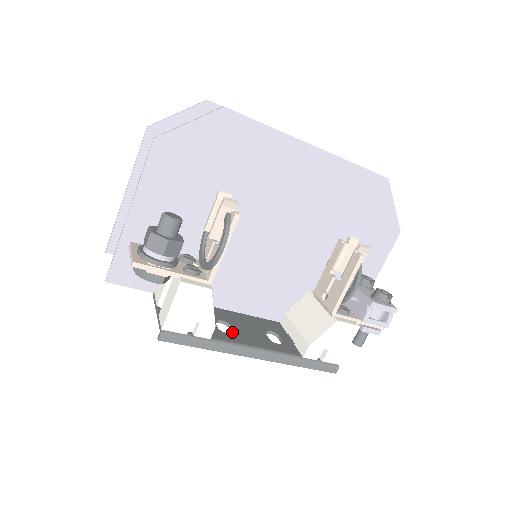
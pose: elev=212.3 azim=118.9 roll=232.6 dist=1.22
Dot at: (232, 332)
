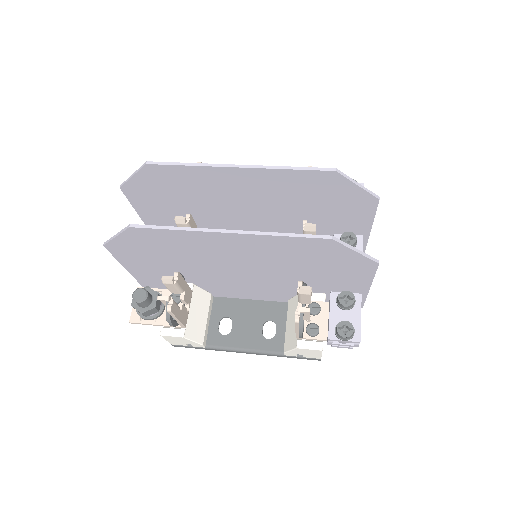
Dot at: (231, 330)
